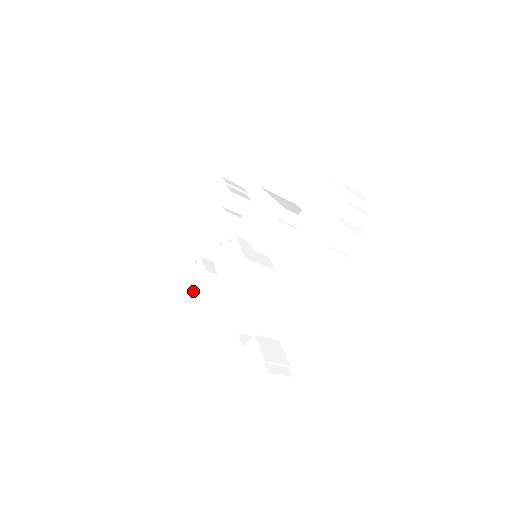
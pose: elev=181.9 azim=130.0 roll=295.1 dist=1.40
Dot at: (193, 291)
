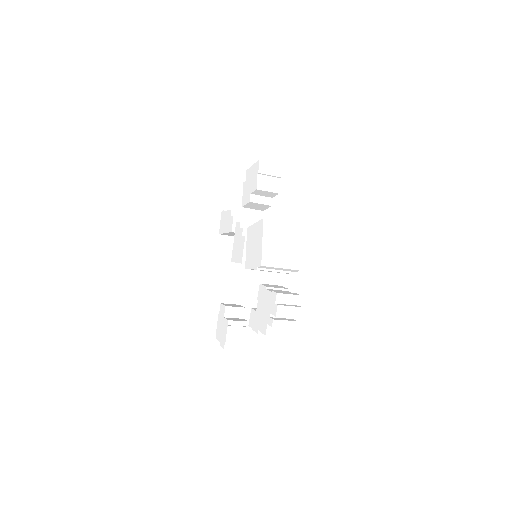
Dot at: (226, 233)
